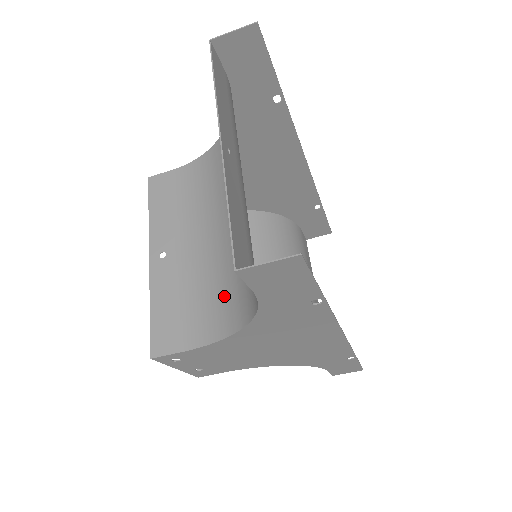
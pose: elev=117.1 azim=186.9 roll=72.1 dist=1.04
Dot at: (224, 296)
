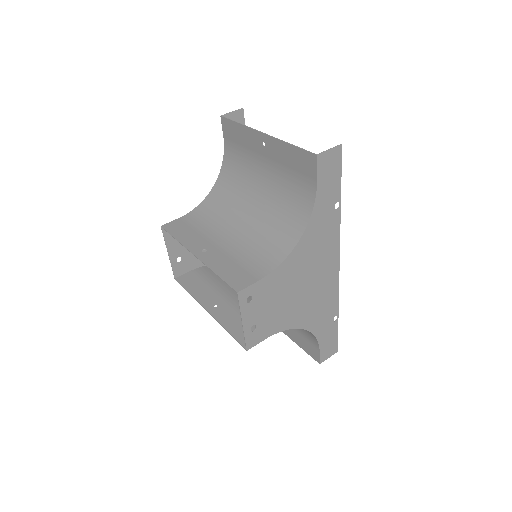
Dot at: (271, 242)
